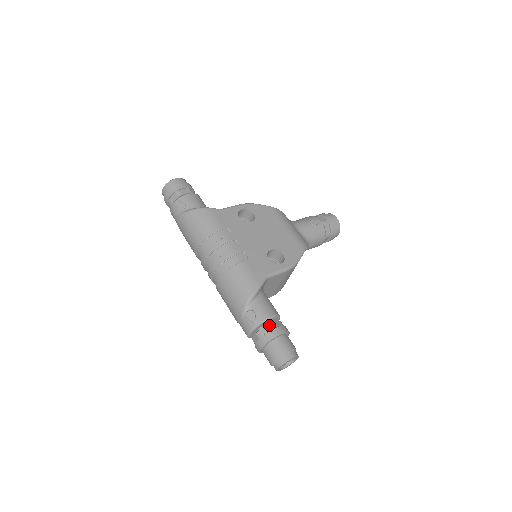
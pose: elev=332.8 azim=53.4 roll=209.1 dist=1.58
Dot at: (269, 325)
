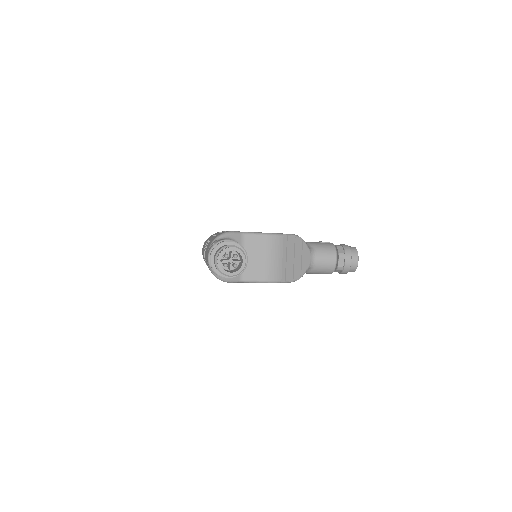
Dot at: occluded
